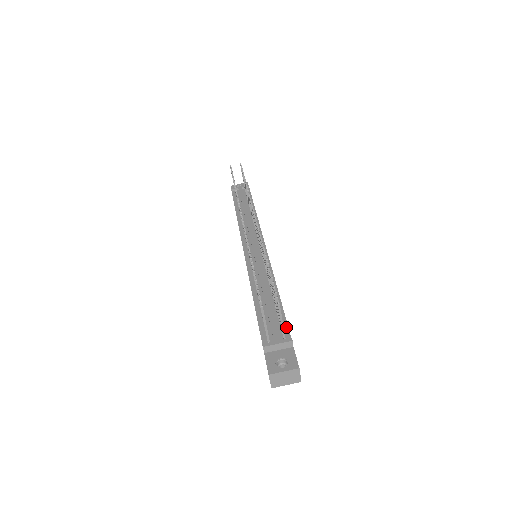
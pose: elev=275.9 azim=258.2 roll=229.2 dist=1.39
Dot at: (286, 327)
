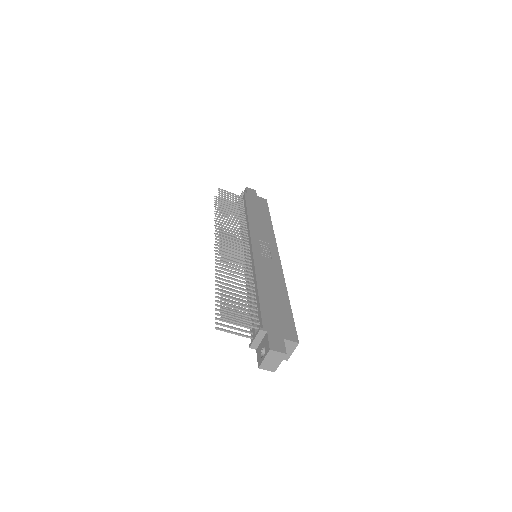
Dot at: (260, 318)
